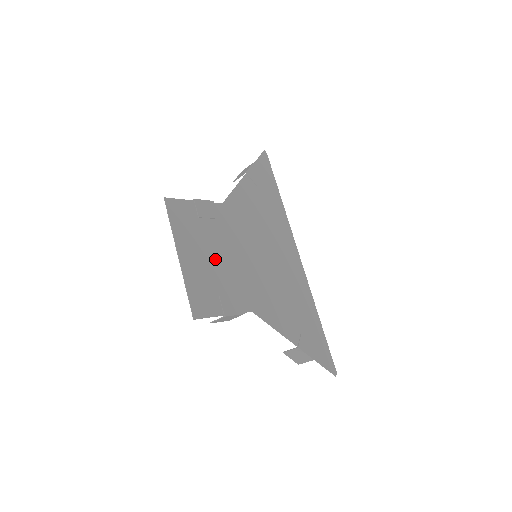
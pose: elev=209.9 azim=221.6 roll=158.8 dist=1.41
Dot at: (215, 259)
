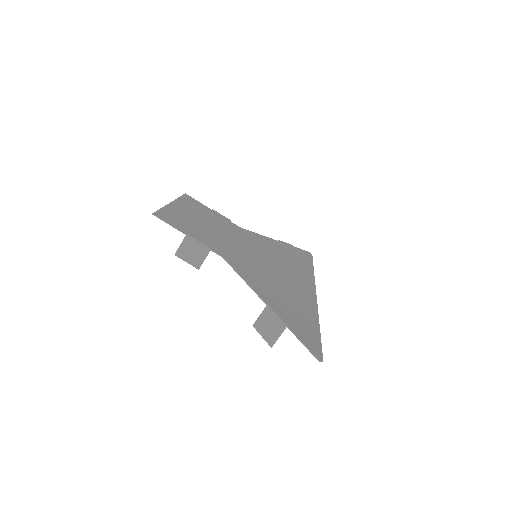
Dot at: (206, 225)
